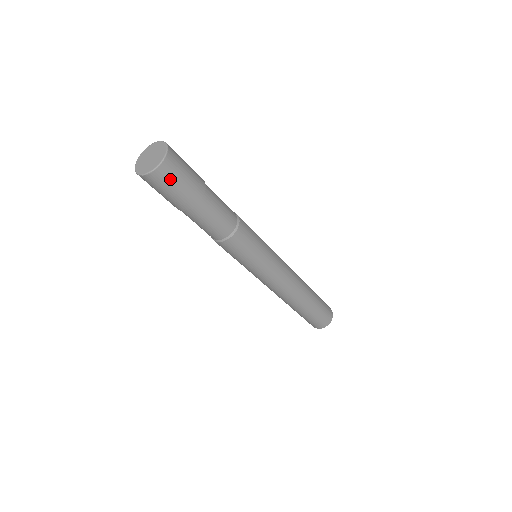
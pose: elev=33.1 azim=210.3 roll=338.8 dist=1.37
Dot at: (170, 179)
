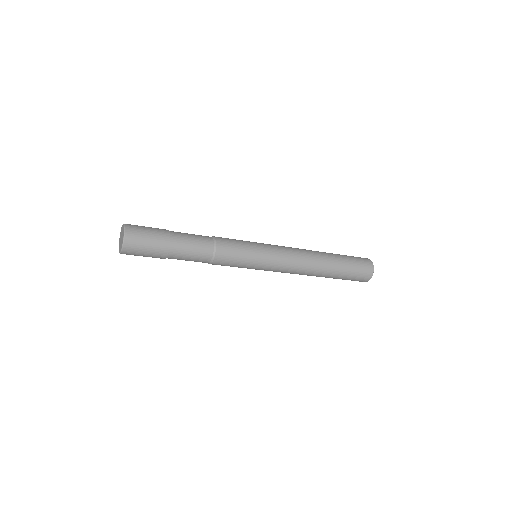
Dot at: (138, 241)
